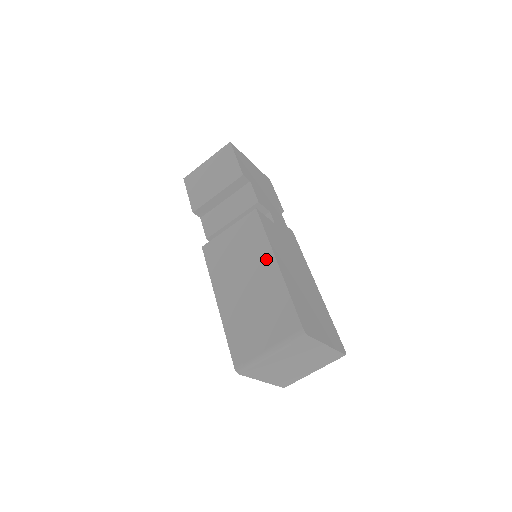
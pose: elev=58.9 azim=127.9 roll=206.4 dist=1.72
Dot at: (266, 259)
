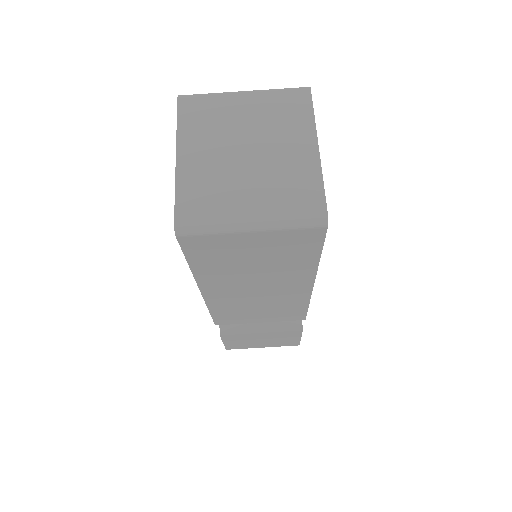
Dot at: occluded
